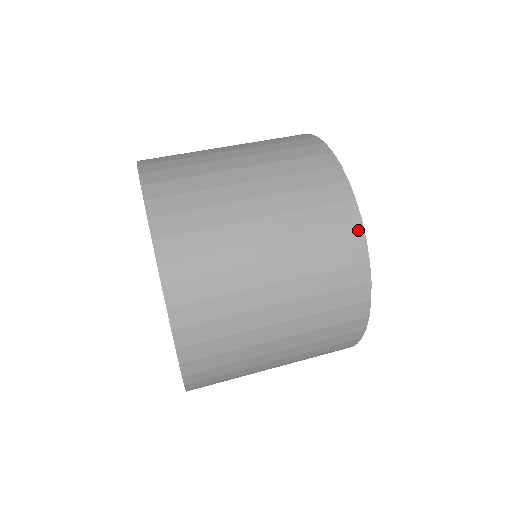
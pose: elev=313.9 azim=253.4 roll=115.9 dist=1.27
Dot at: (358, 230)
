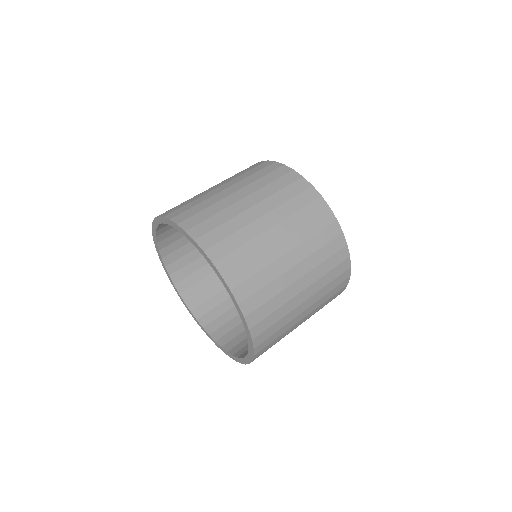
Dot at: (337, 227)
